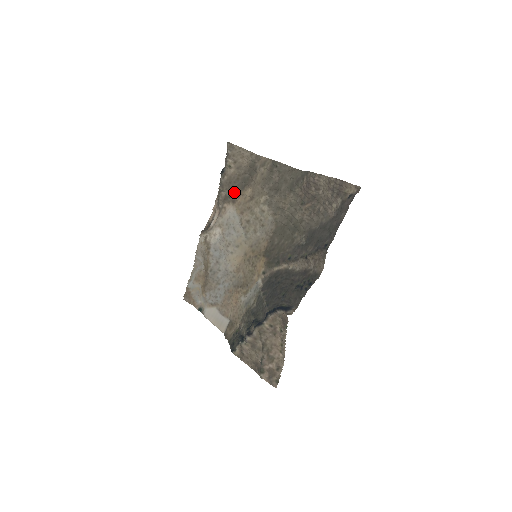
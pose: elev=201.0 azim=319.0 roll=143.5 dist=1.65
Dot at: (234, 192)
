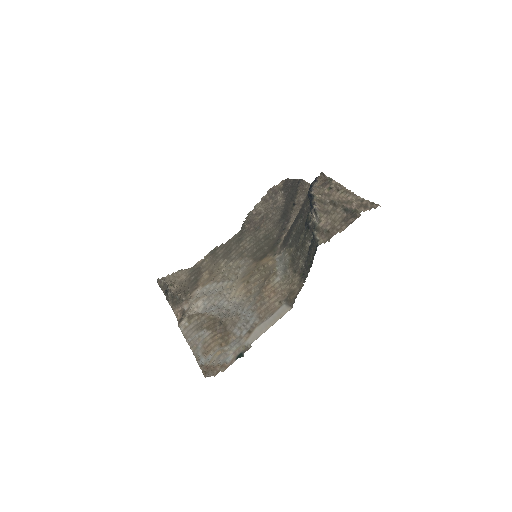
Dot at: (189, 290)
